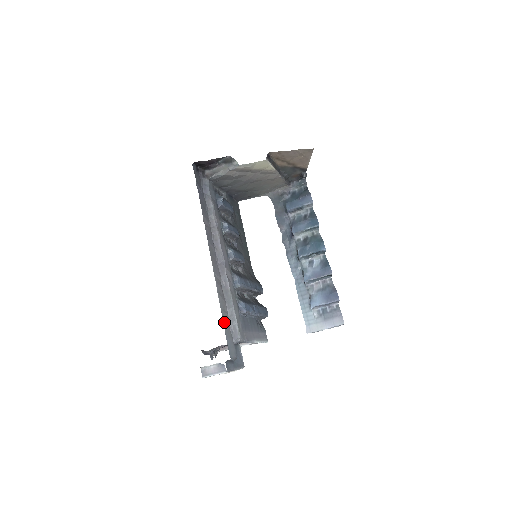
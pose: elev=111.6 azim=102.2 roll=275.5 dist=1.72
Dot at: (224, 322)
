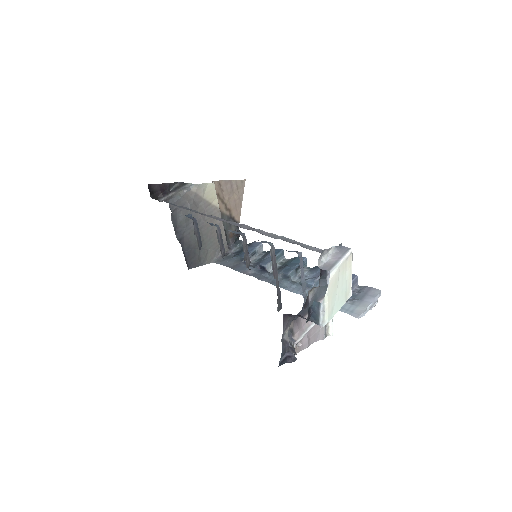
Dot at: occluded
